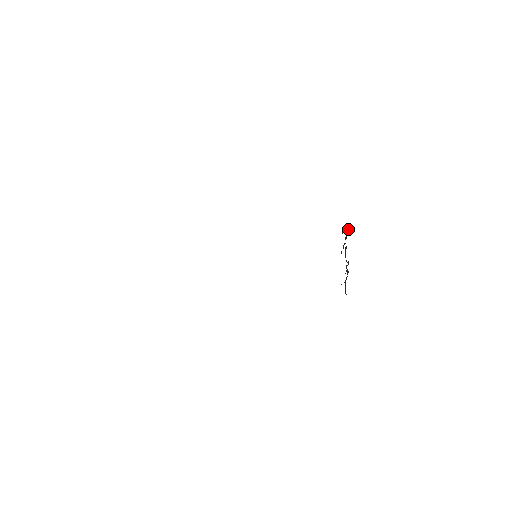
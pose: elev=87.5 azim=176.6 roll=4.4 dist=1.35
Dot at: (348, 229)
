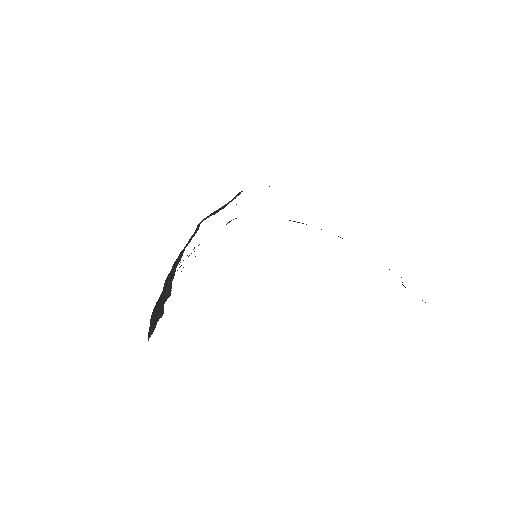
Dot at: occluded
